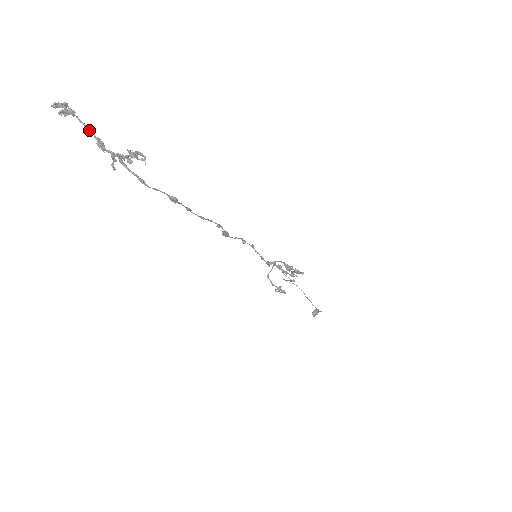
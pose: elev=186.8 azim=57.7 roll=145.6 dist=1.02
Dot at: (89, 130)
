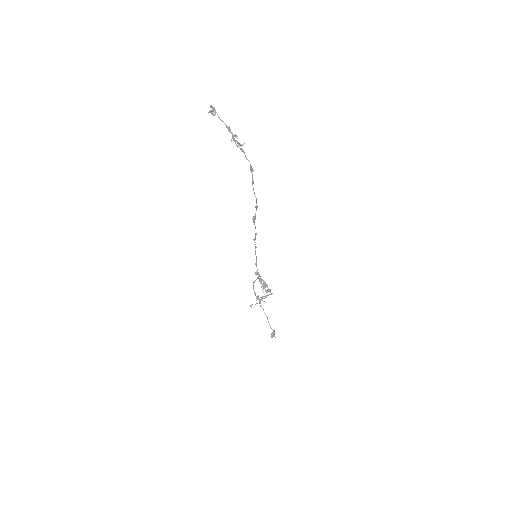
Dot at: occluded
